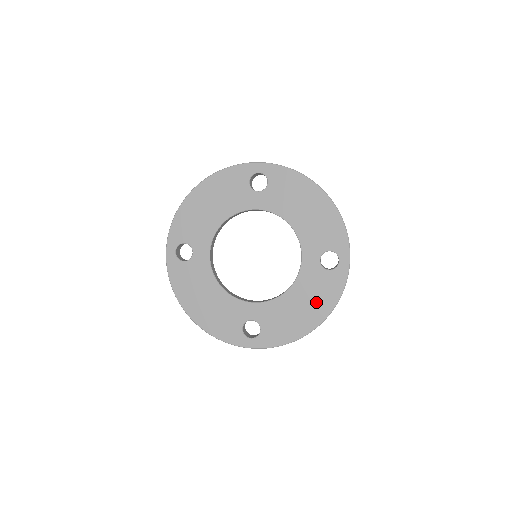
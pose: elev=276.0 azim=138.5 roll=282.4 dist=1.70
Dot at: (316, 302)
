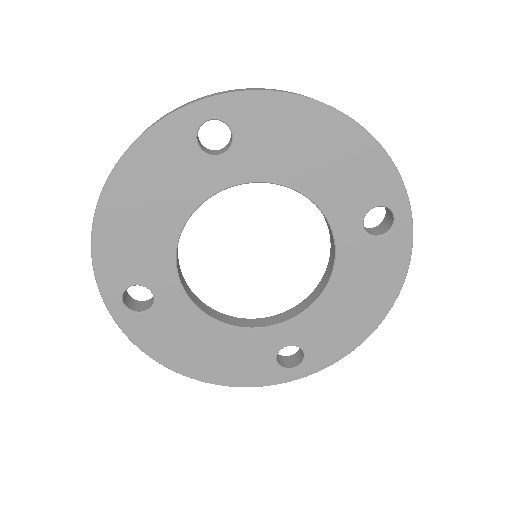
Dot at: (374, 287)
